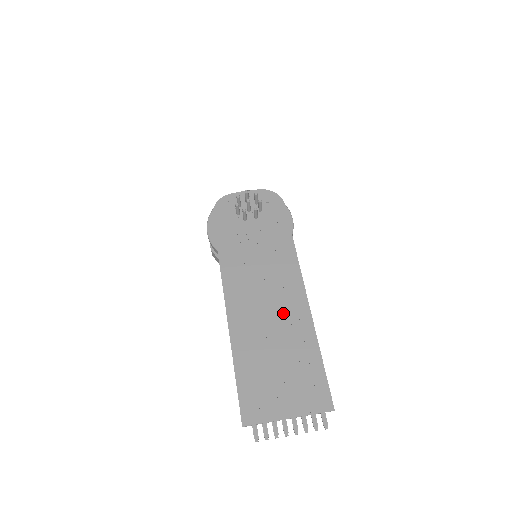
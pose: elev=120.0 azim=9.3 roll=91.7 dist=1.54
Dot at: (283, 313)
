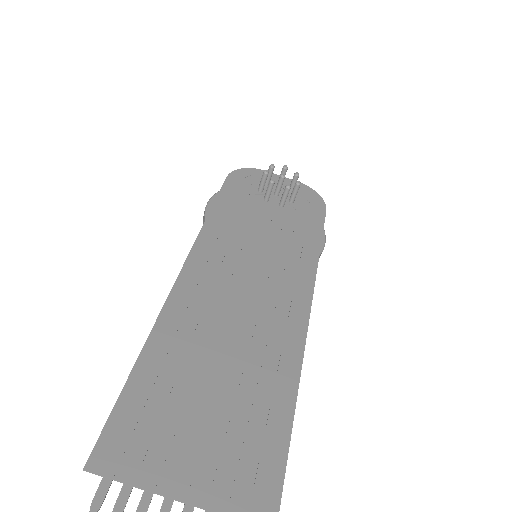
Dot at: (261, 326)
